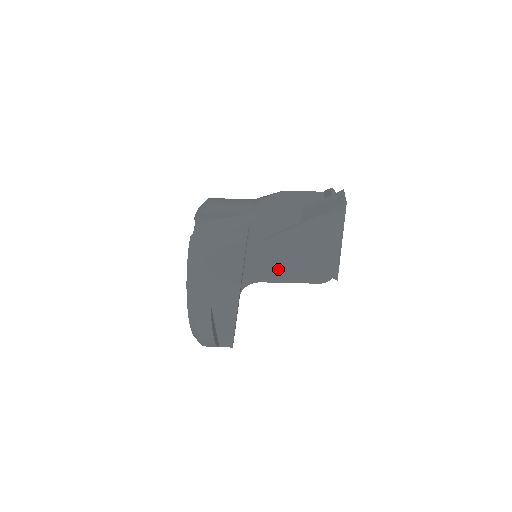
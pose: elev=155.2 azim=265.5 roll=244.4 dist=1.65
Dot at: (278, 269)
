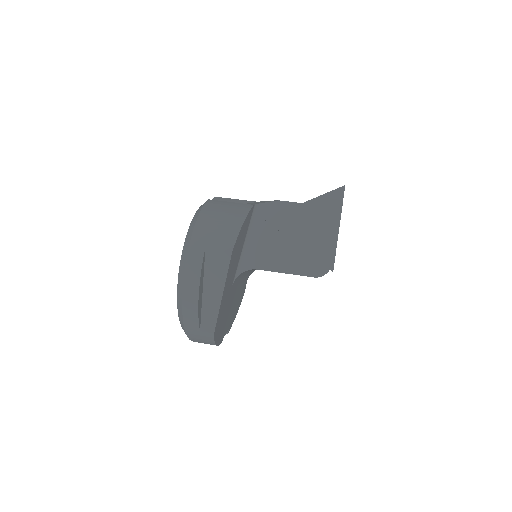
Dot at: (276, 255)
